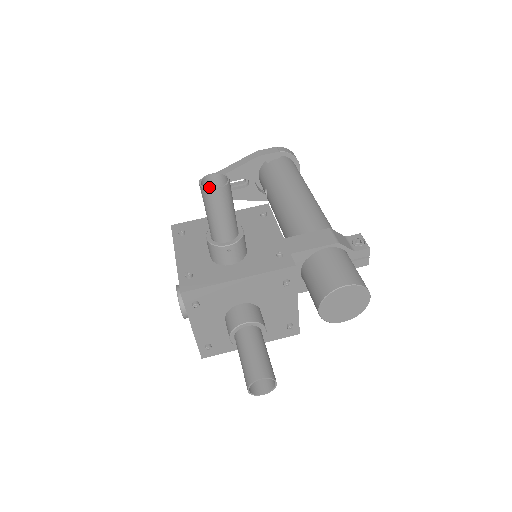
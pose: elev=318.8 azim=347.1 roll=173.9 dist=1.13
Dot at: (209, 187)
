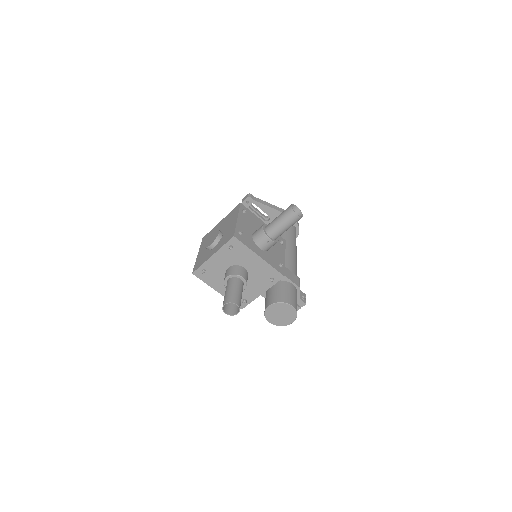
Dot at: occluded
